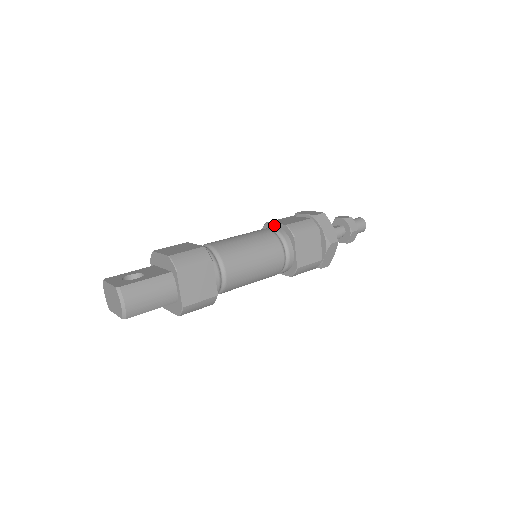
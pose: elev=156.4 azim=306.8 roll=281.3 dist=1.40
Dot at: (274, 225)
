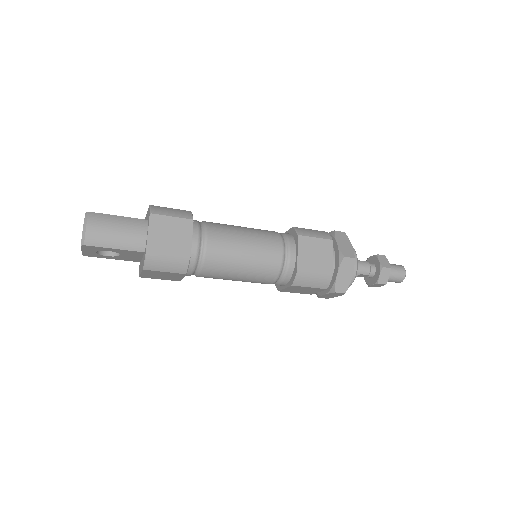
Dot at: occluded
